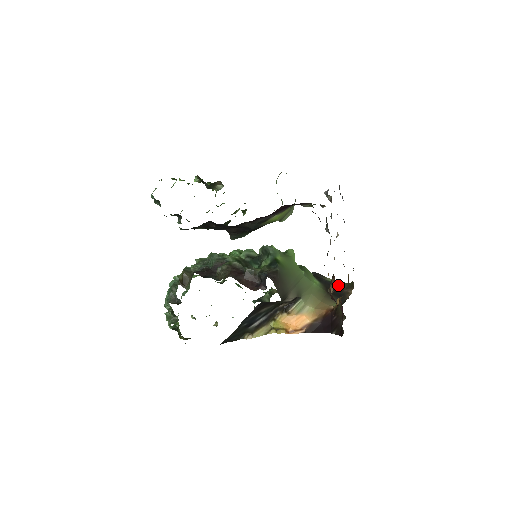
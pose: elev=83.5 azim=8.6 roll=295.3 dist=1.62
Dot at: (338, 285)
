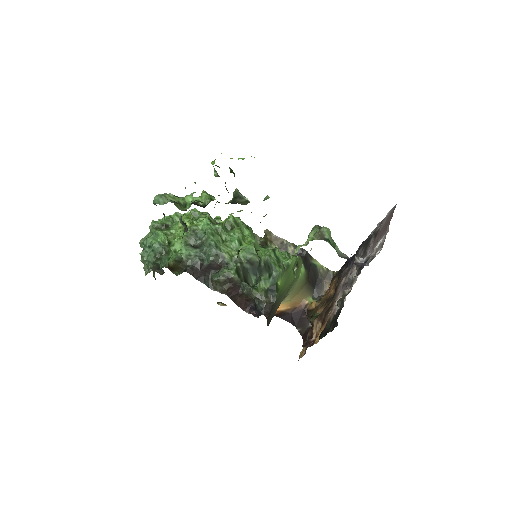
Dot at: (320, 271)
